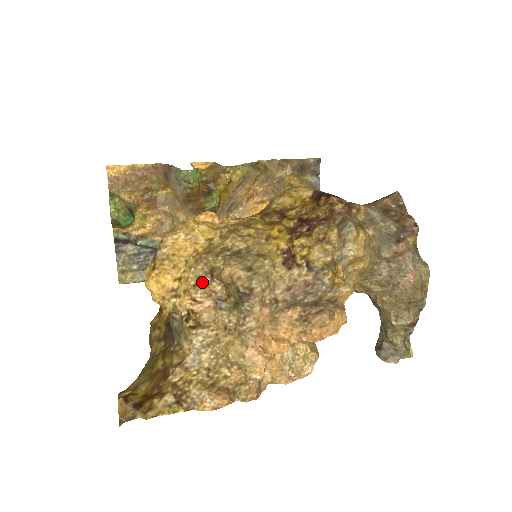
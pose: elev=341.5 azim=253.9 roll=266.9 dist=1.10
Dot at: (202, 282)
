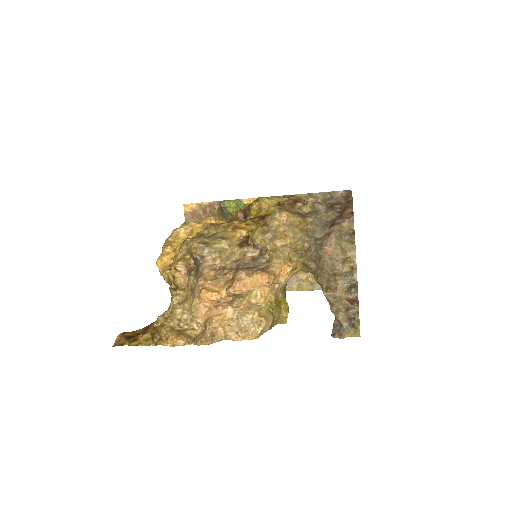
Dot at: (185, 258)
